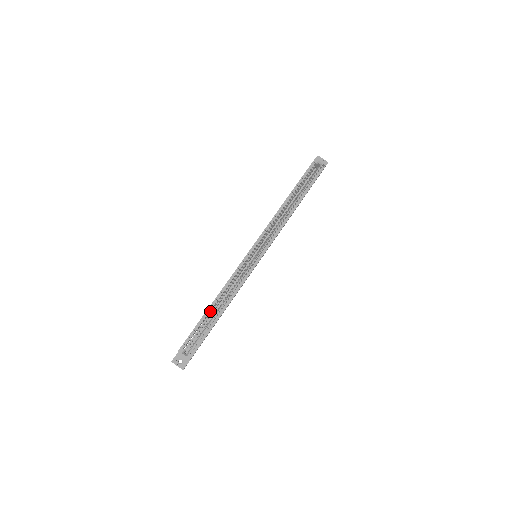
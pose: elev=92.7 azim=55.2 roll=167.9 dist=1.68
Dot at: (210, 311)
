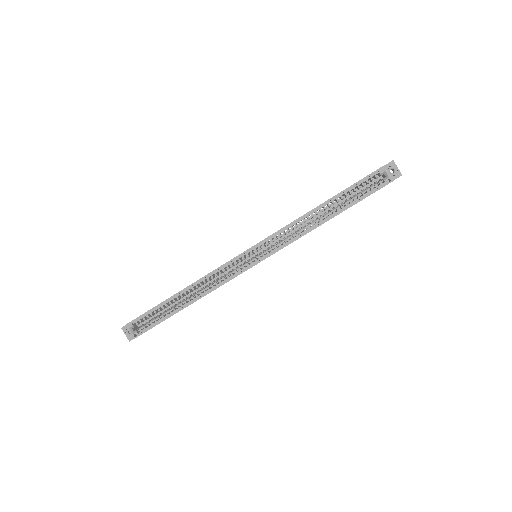
Dot at: occluded
